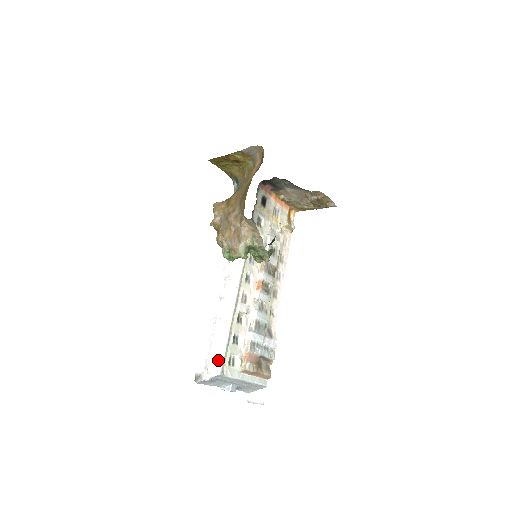
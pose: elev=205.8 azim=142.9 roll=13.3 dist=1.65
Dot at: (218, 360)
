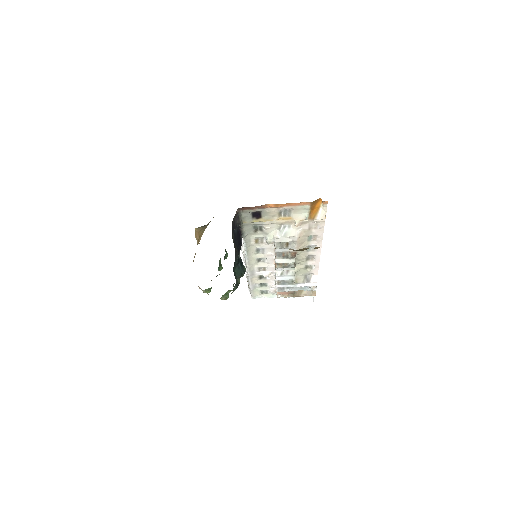
Dot at: (250, 292)
